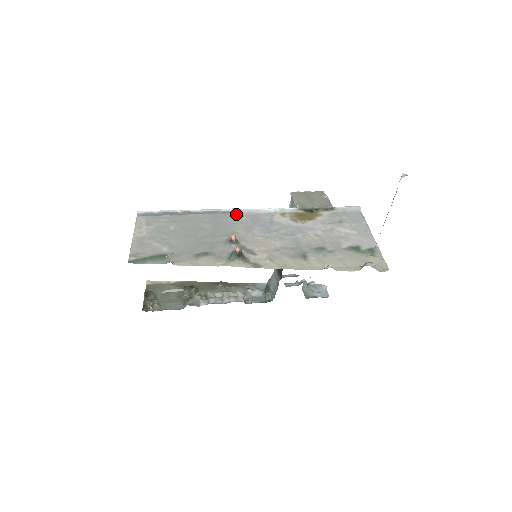
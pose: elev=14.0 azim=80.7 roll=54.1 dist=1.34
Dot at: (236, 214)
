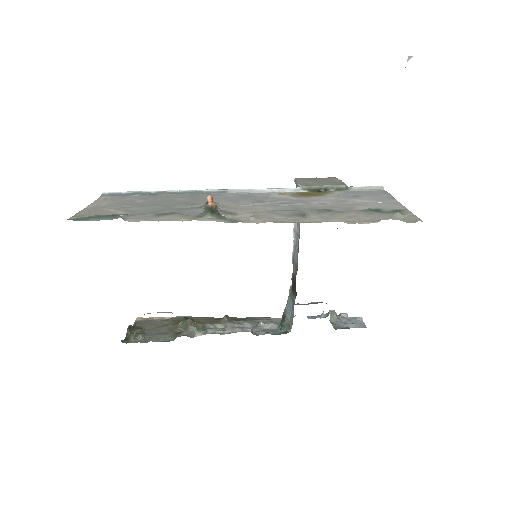
Dot at: (222, 193)
